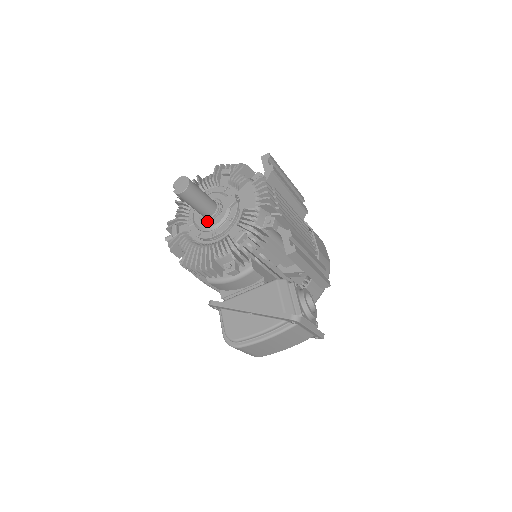
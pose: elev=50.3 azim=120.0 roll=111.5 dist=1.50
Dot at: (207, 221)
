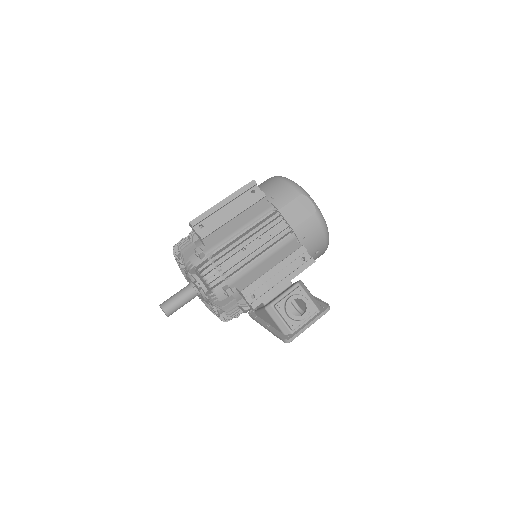
Dot at: (200, 296)
